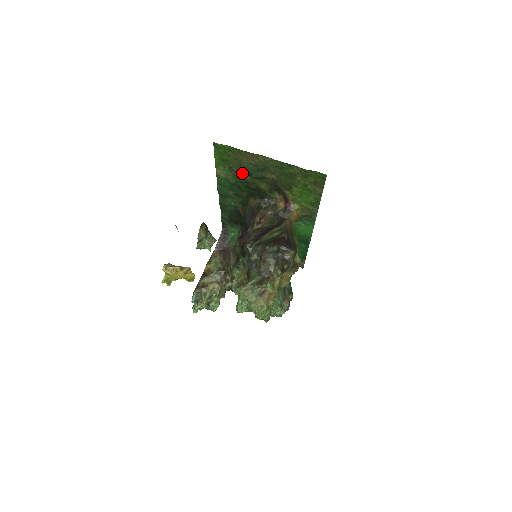
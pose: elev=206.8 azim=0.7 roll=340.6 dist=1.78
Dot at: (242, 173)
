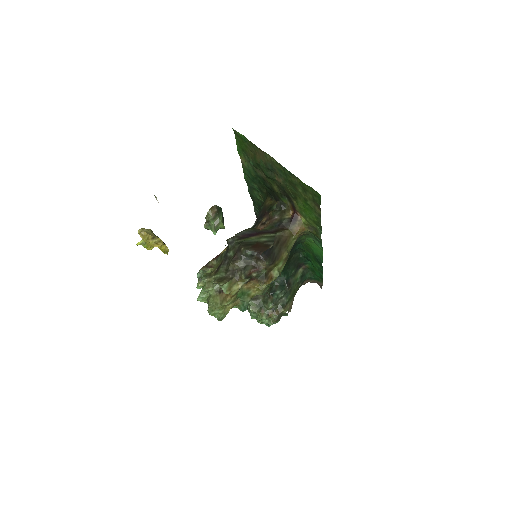
Dot at: (258, 168)
